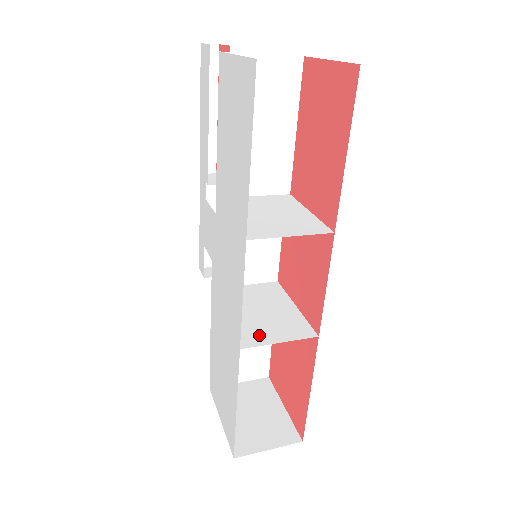
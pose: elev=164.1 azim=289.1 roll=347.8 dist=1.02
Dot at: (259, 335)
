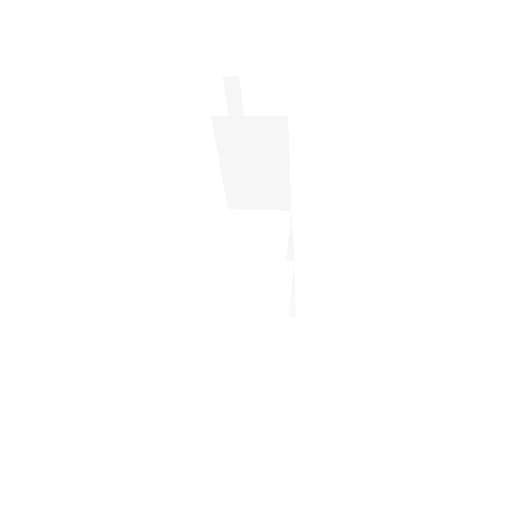
Dot at: (246, 314)
